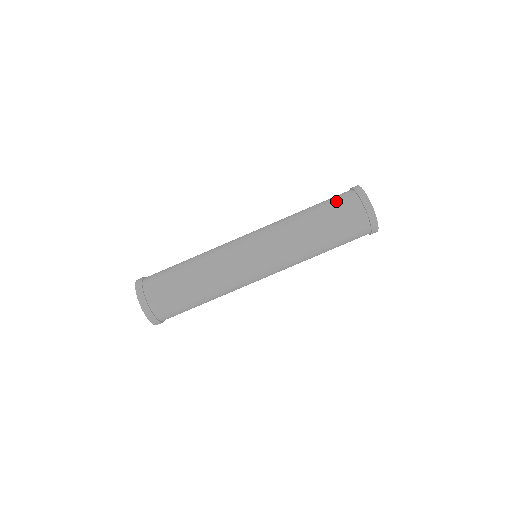
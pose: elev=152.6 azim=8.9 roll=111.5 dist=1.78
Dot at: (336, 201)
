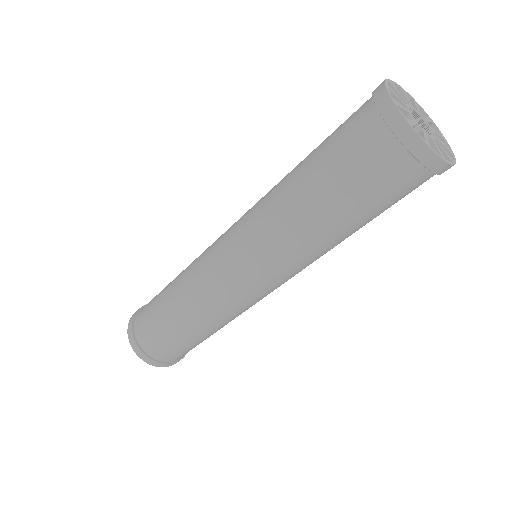
Dot at: occluded
